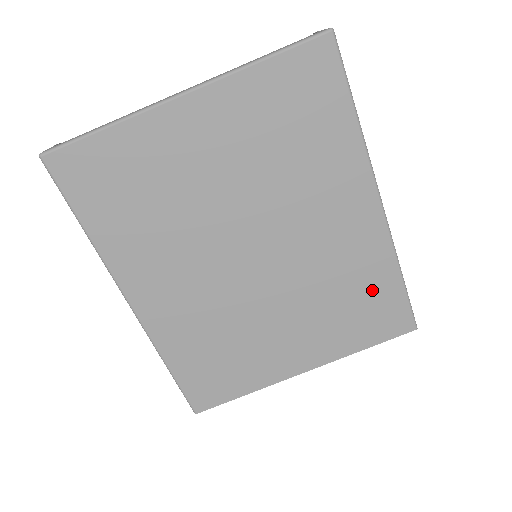
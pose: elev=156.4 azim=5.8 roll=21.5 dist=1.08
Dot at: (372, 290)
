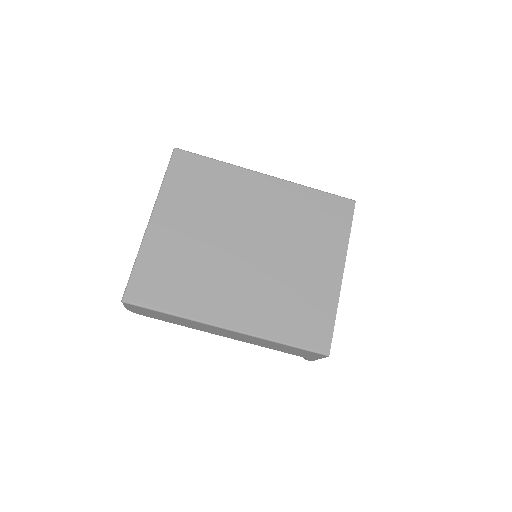
Dot at: (314, 207)
